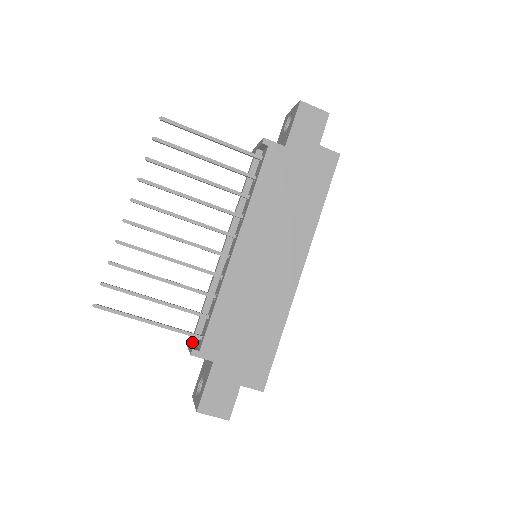
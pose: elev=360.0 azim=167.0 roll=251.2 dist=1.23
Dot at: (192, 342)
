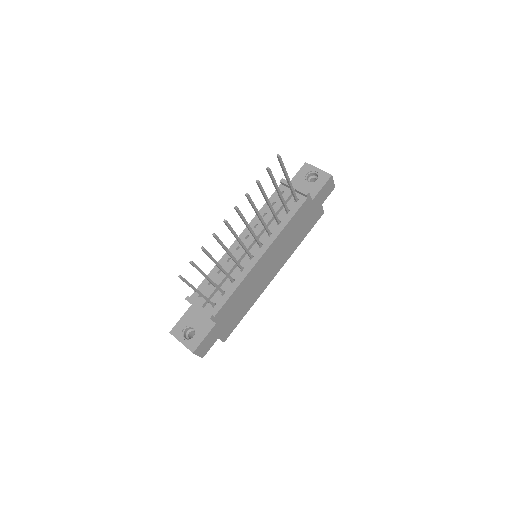
Dot at: (203, 305)
